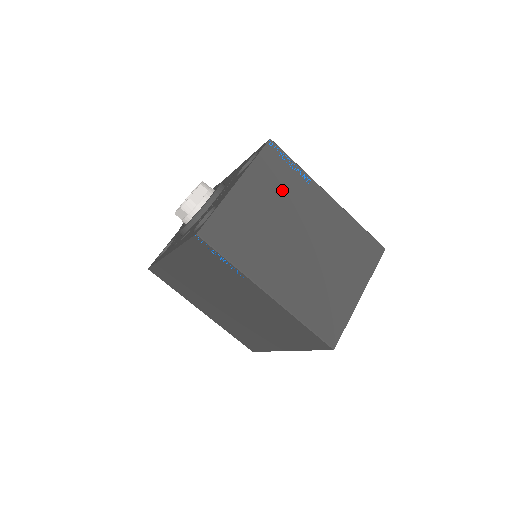
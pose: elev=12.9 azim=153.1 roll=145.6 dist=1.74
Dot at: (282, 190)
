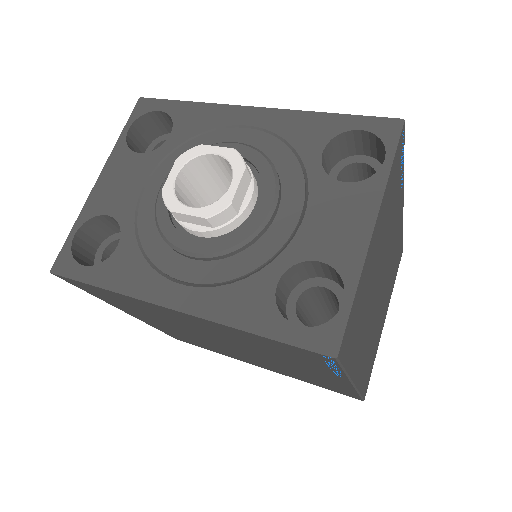
Dot at: (390, 215)
